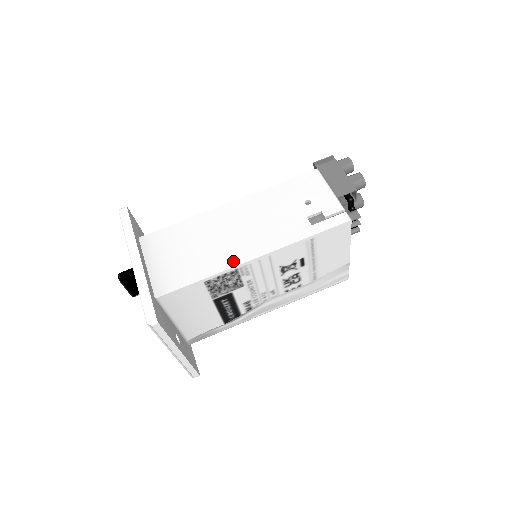
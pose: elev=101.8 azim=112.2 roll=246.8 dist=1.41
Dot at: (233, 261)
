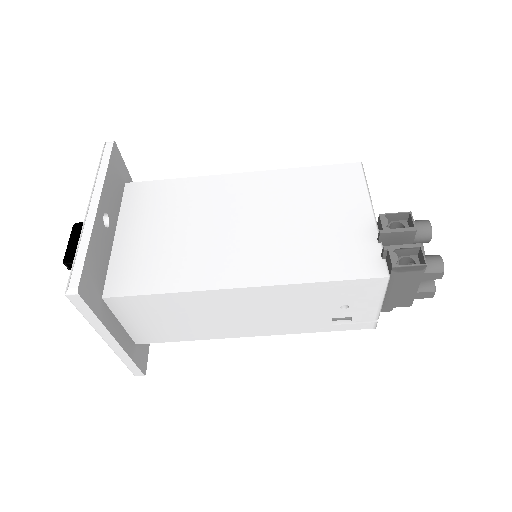
Dot at: (229, 335)
